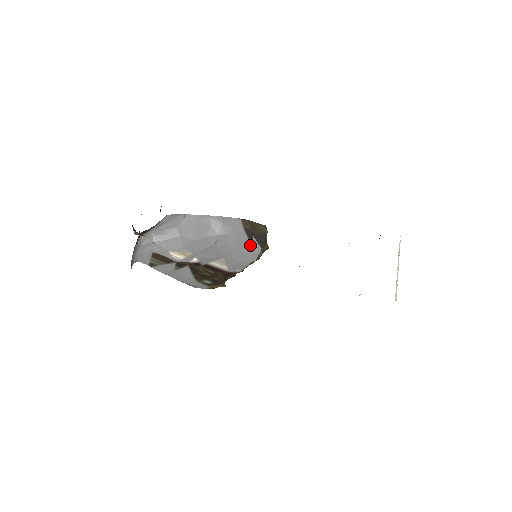
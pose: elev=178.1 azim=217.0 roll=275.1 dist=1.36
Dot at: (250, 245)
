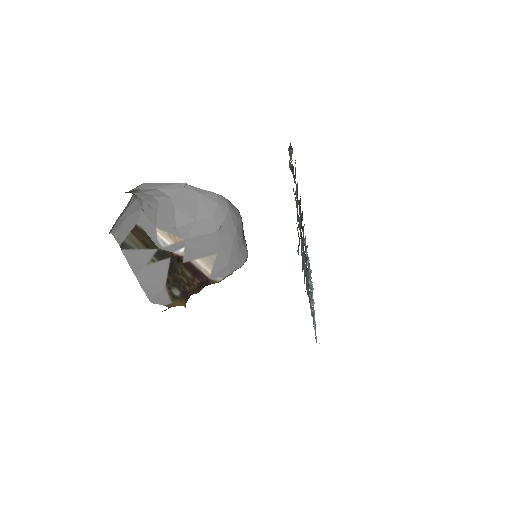
Dot at: (242, 245)
